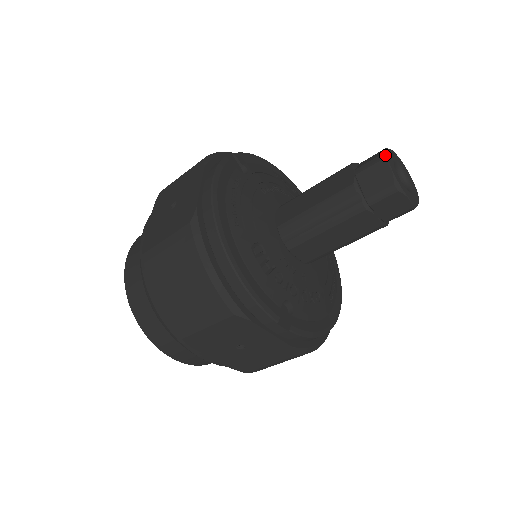
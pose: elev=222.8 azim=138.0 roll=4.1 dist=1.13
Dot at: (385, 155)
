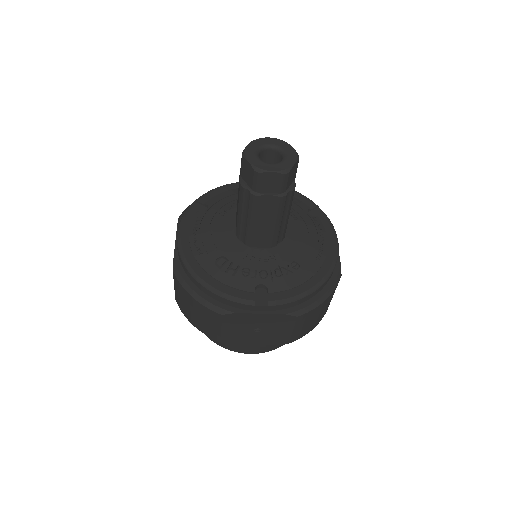
Dot at: (243, 152)
